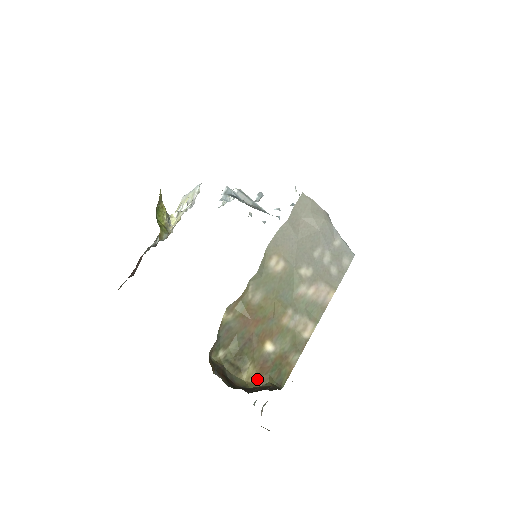
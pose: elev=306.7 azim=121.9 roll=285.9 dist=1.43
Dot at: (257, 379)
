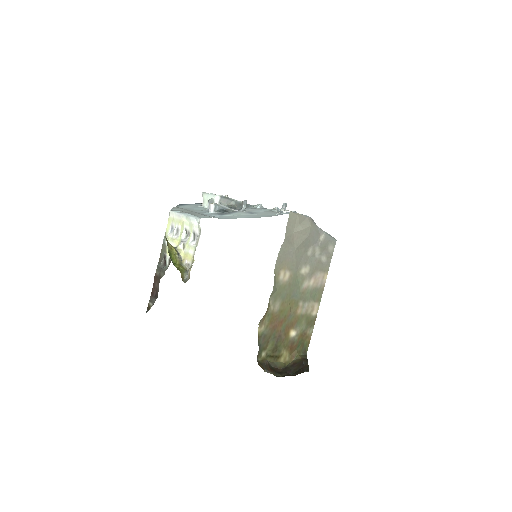
Dot at: (290, 356)
